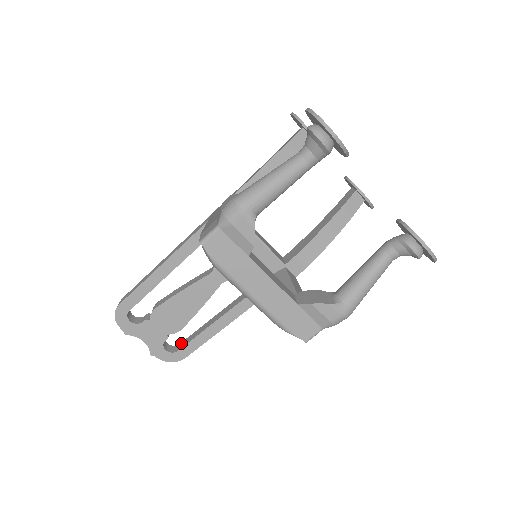
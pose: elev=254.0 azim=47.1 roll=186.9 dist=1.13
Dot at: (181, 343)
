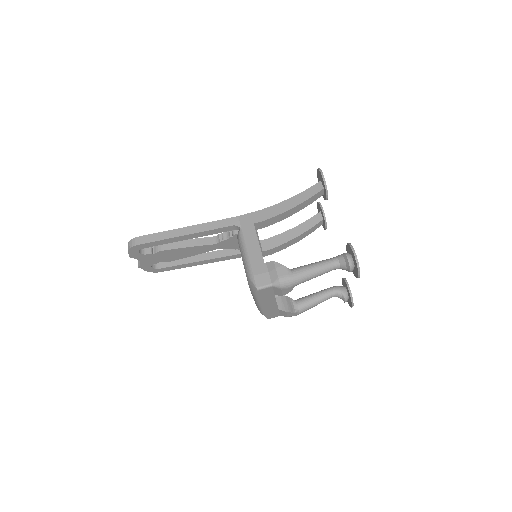
Dot at: (161, 262)
